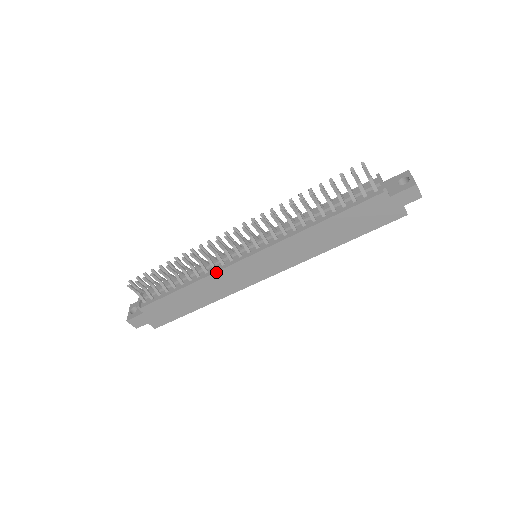
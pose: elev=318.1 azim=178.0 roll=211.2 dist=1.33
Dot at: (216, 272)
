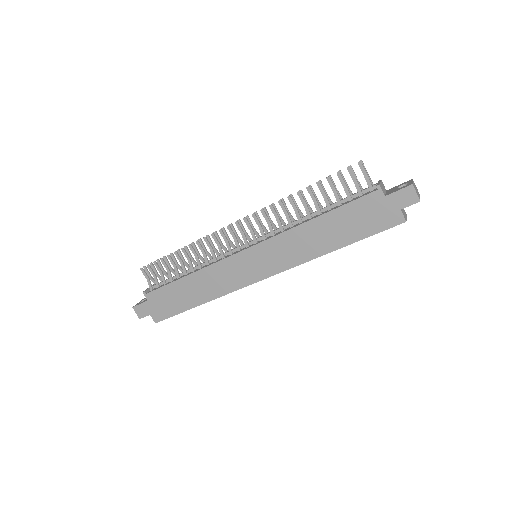
Dot at: (215, 263)
